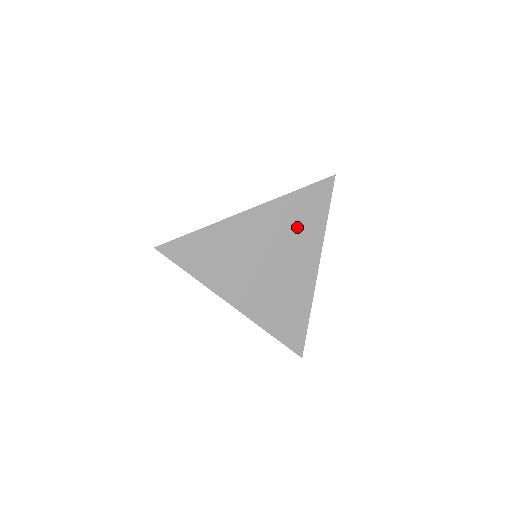
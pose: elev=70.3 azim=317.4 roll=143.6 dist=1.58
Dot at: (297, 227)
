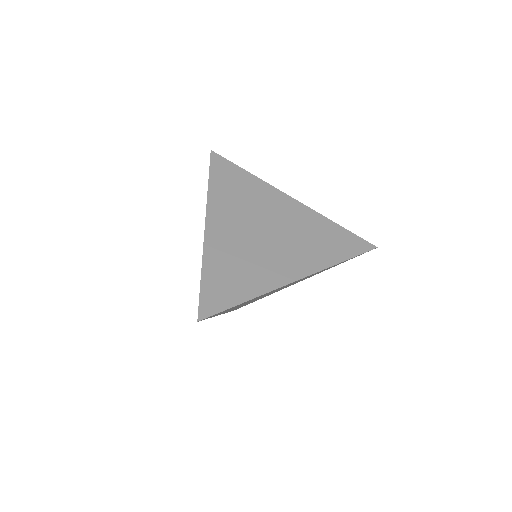
Dot at: (314, 274)
